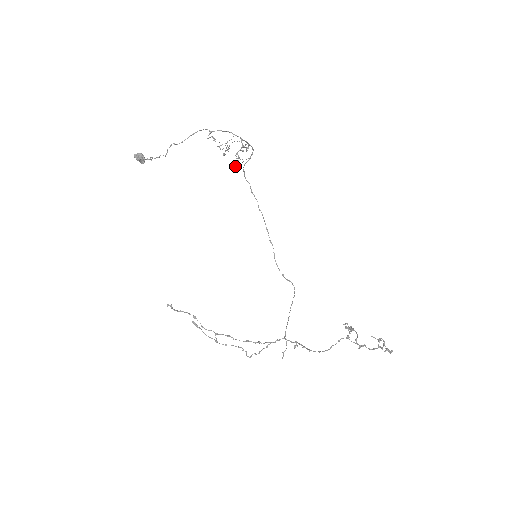
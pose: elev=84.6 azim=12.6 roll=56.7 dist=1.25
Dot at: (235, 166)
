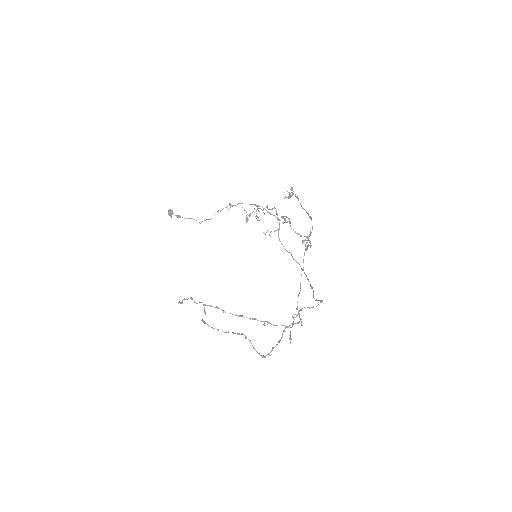
Dot at: occluded
